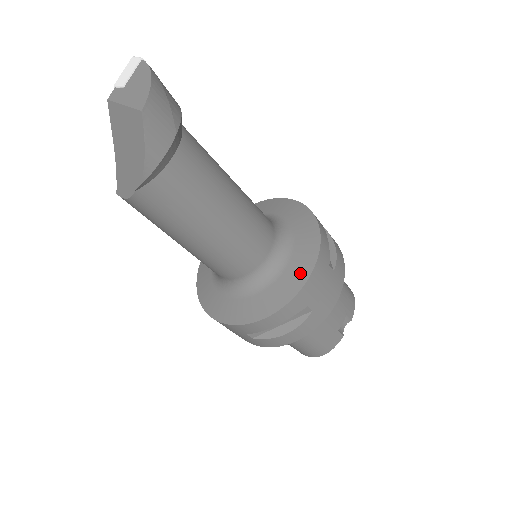
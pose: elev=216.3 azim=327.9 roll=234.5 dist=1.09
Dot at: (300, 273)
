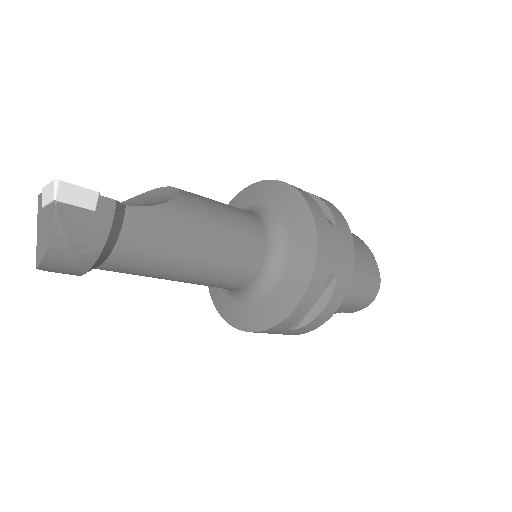
Dot at: (250, 322)
